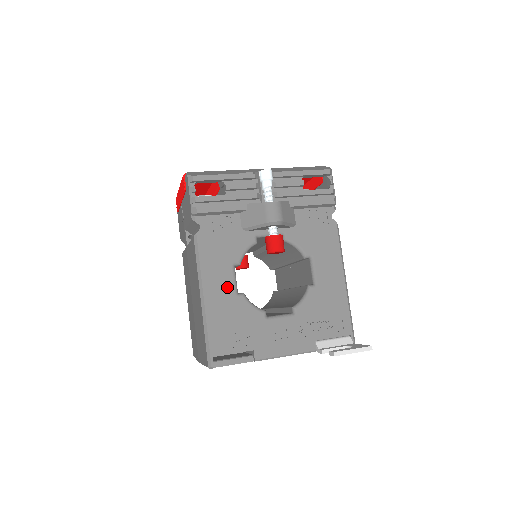
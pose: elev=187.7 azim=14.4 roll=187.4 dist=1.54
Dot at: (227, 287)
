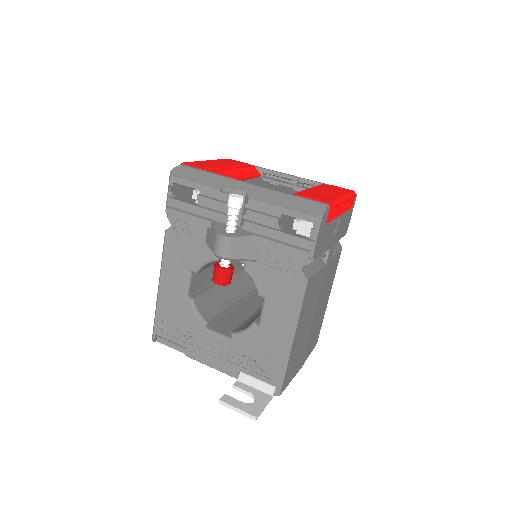
Dot at: (179, 287)
